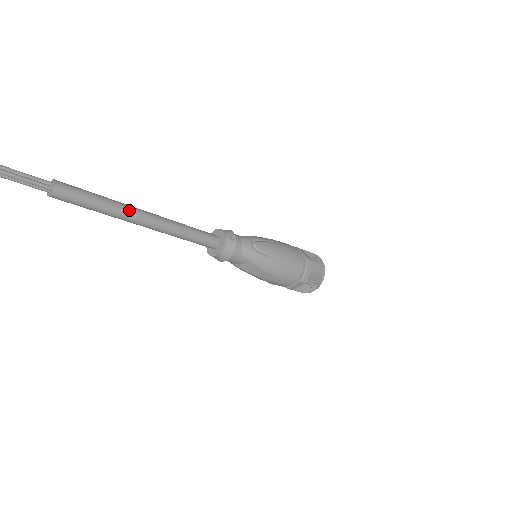
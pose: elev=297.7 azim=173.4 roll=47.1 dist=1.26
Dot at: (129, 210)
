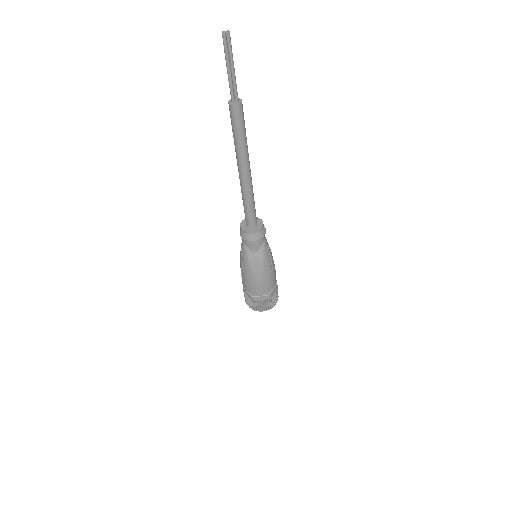
Dot at: occluded
